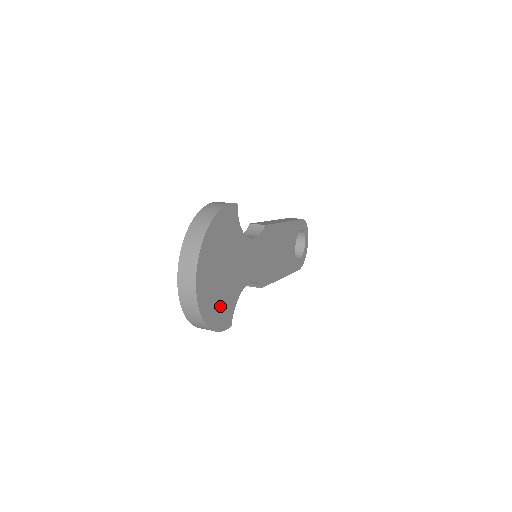
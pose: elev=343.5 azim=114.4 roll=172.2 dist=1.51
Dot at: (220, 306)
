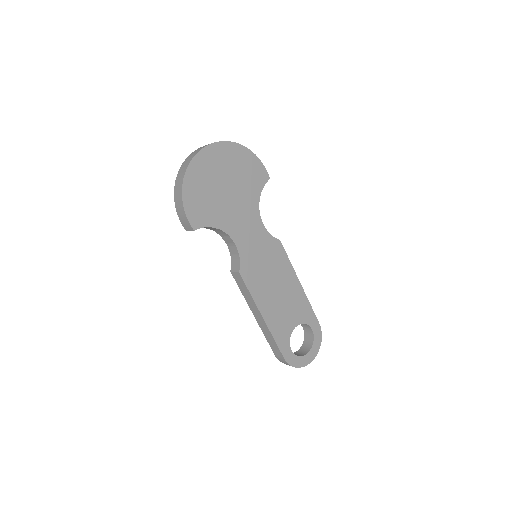
Dot at: (202, 198)
